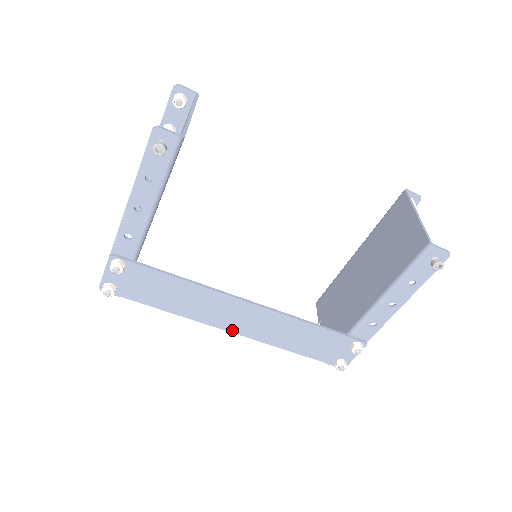
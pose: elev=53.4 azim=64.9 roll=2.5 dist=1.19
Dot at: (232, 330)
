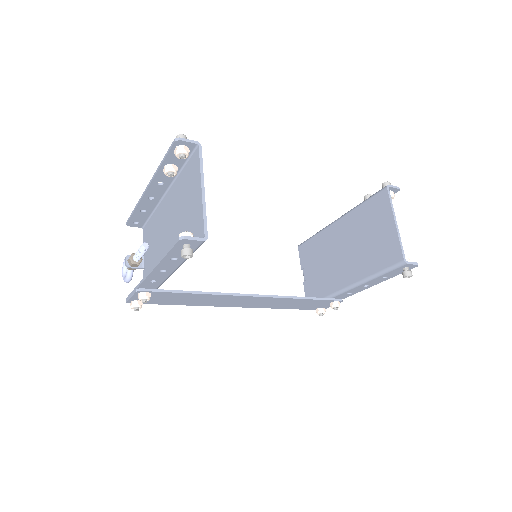
Dot at: (237, 306)
